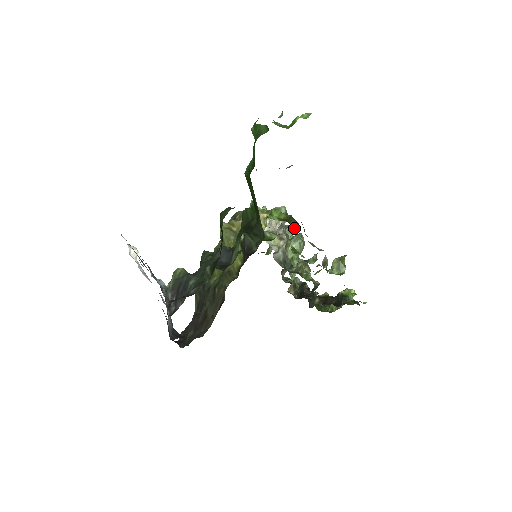
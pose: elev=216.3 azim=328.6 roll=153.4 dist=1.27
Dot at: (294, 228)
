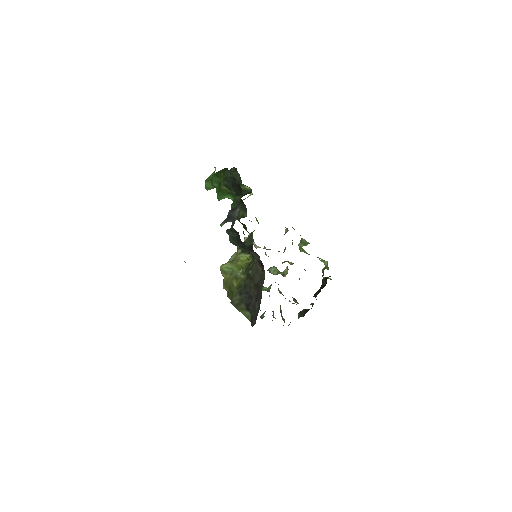
Dot at: occluded
